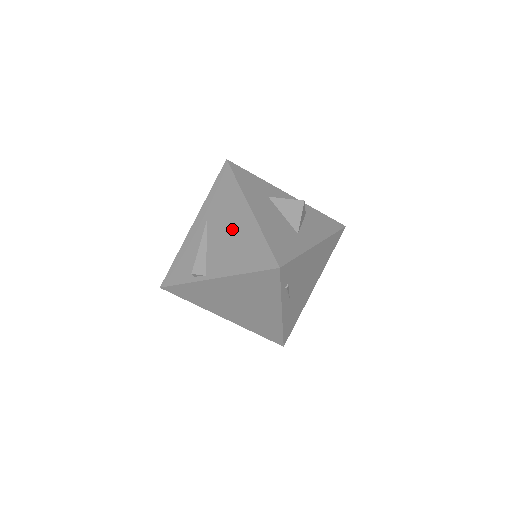
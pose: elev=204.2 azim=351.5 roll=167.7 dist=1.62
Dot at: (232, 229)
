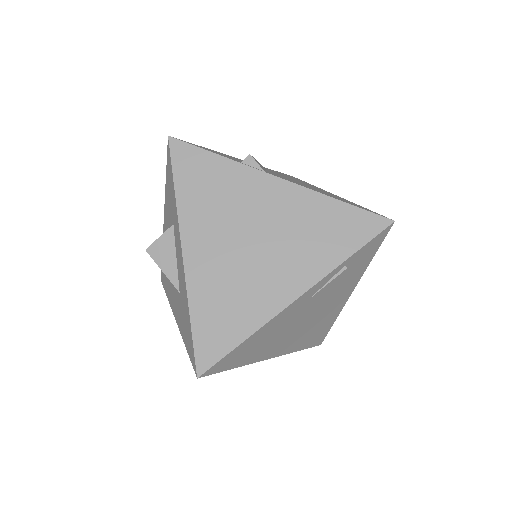
Dot at: occluded
